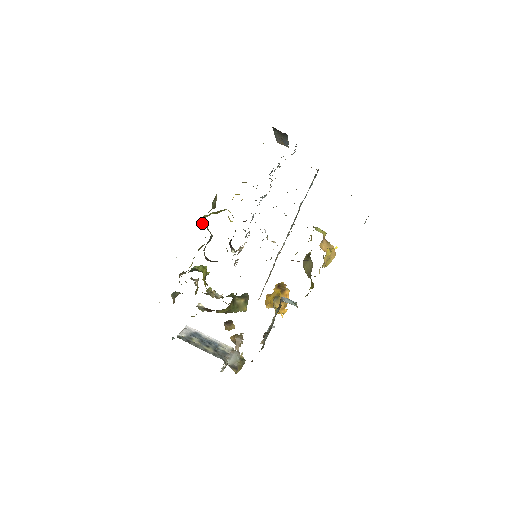
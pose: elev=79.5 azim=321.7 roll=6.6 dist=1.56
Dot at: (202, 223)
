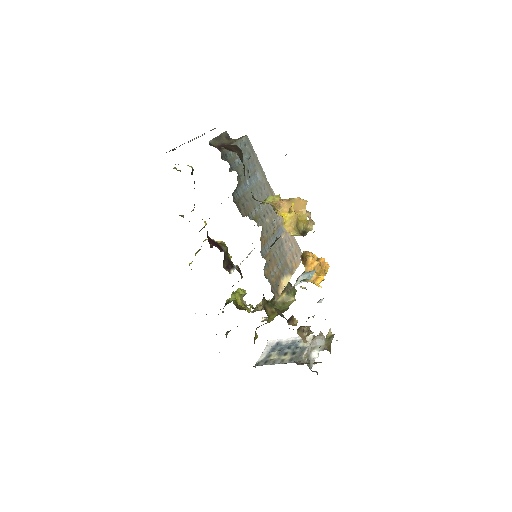
Dot at: occluded
